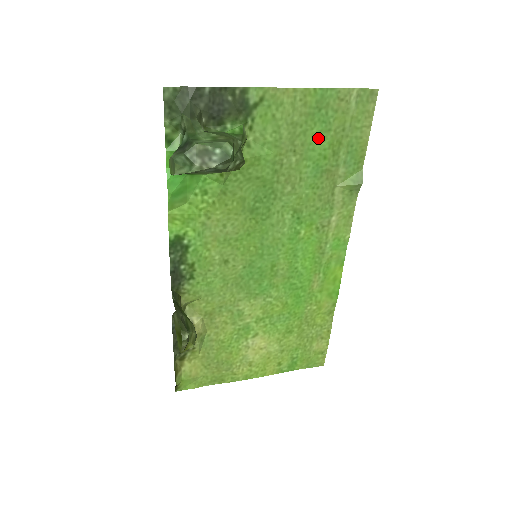
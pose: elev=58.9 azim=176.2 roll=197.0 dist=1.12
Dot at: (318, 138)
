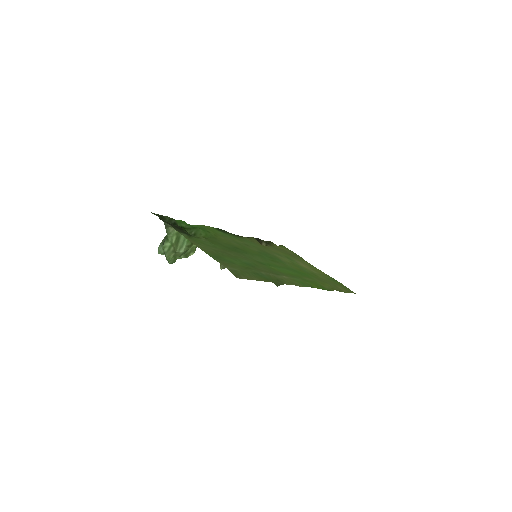
Dot at: (232, 261)
